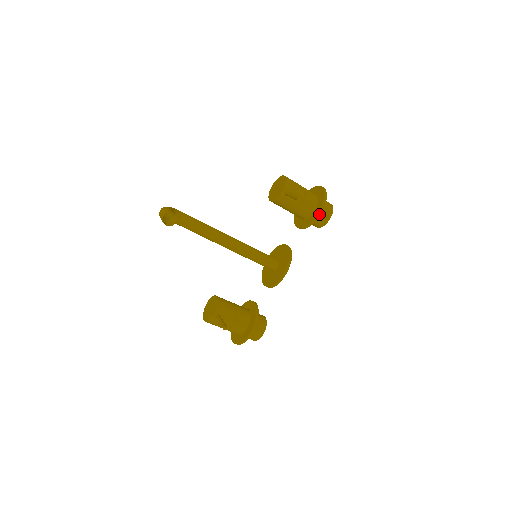
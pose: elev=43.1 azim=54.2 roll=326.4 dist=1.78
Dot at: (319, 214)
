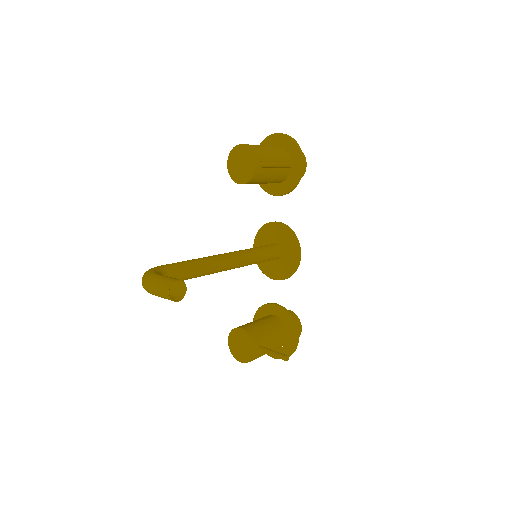
Dot at: (302, 168)
